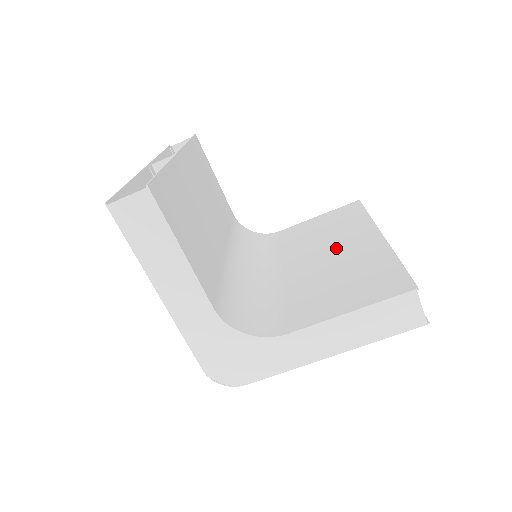
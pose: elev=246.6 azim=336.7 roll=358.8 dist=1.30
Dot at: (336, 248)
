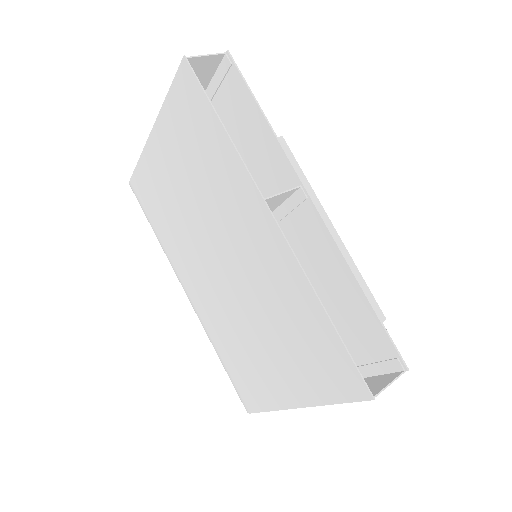
Dot at: occluded
